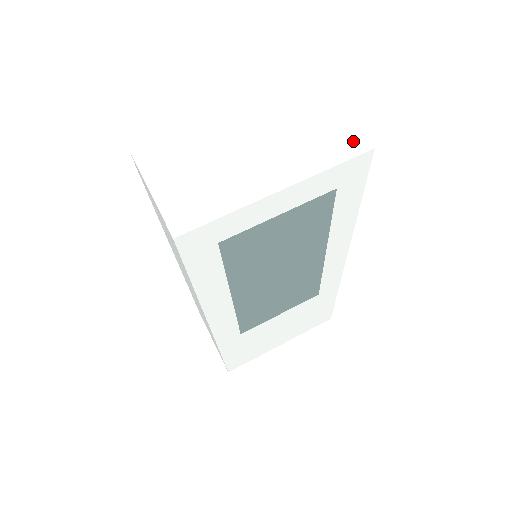
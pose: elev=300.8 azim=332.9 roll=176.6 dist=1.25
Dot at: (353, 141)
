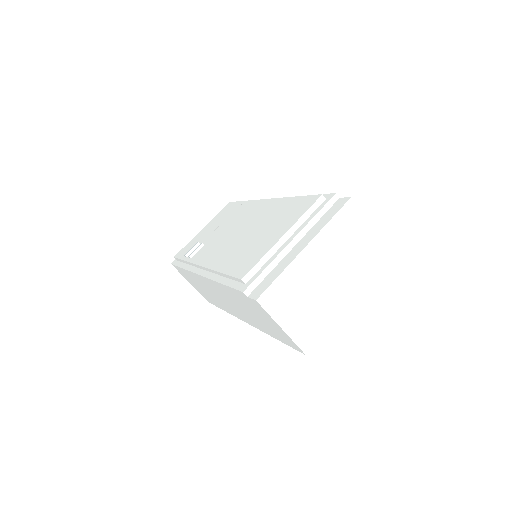
Dot at: (381, 252)
